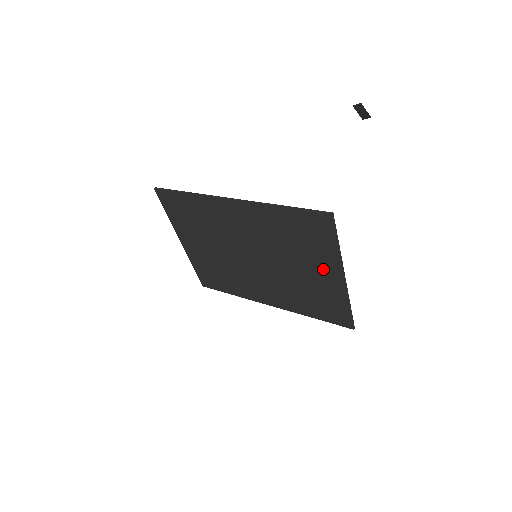
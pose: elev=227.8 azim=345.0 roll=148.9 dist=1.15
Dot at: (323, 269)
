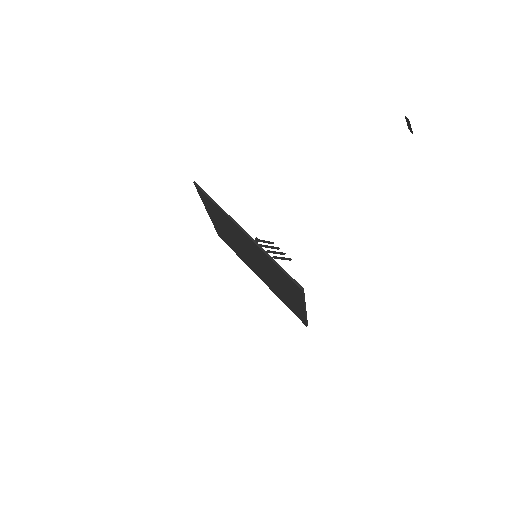
Dot at: (294, 298)
